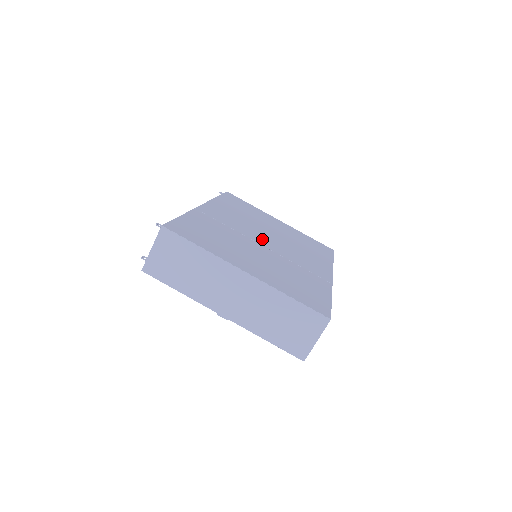
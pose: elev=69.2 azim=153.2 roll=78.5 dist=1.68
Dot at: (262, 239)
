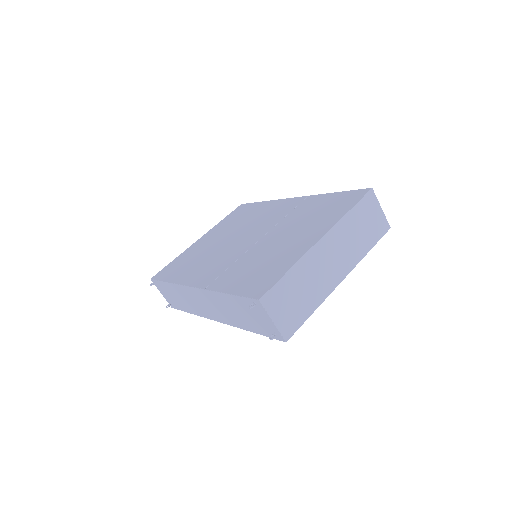
Dot at: (247, 242)
